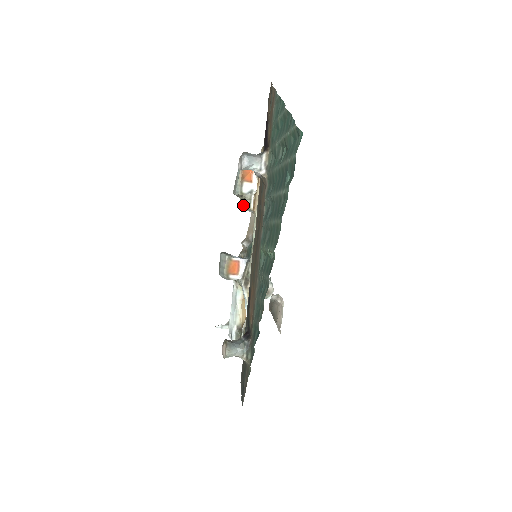
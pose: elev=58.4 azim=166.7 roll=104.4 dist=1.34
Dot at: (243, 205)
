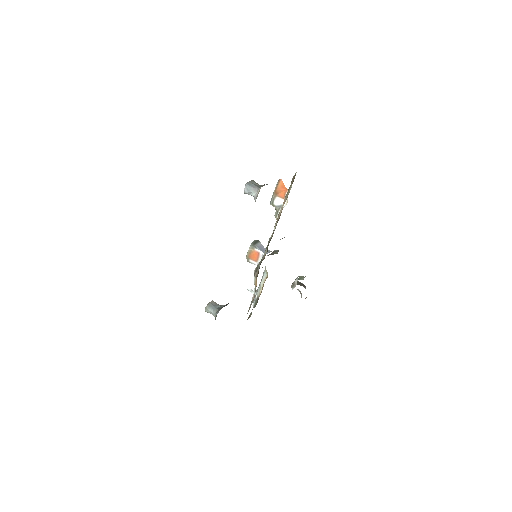
Dot at: occluded
